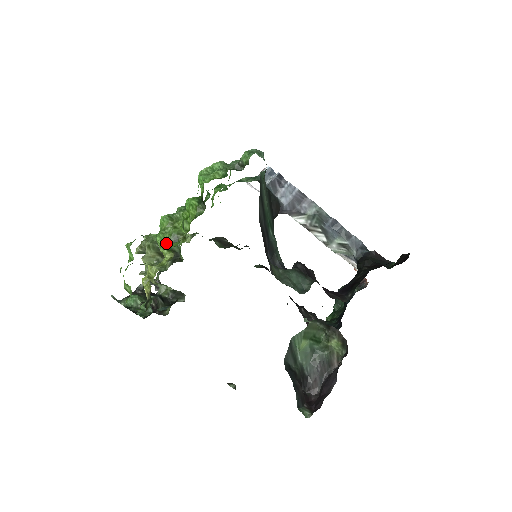
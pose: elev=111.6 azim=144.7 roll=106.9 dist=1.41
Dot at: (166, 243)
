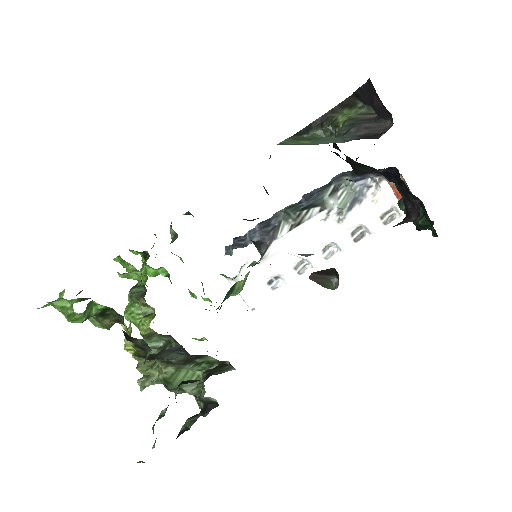
Dot at: (132, 305)
